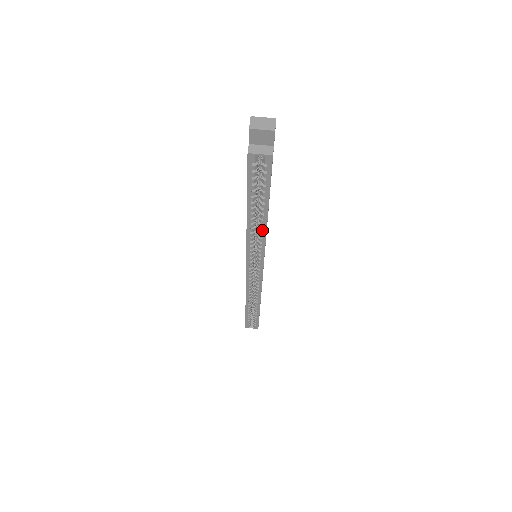
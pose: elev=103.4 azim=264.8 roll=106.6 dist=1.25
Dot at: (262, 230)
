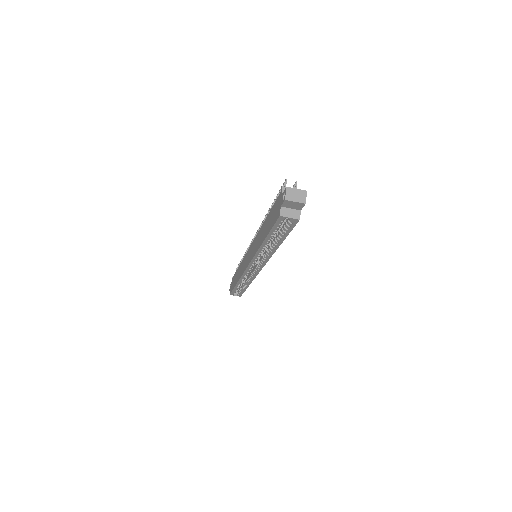
Dot at: (271, 251)
